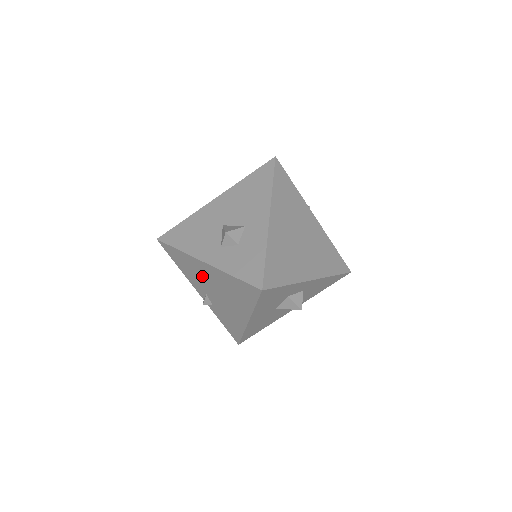
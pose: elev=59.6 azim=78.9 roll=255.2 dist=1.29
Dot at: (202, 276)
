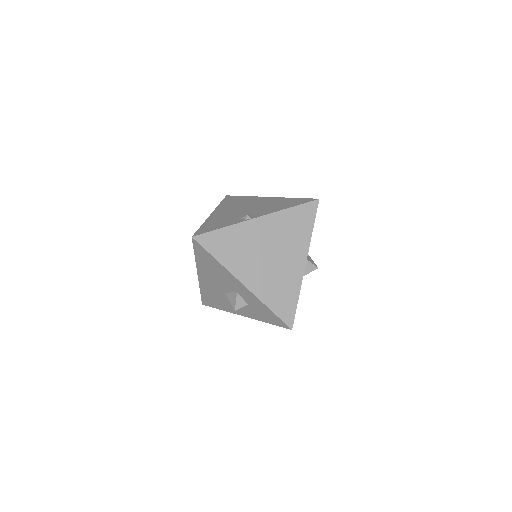
Dot at: occluded
